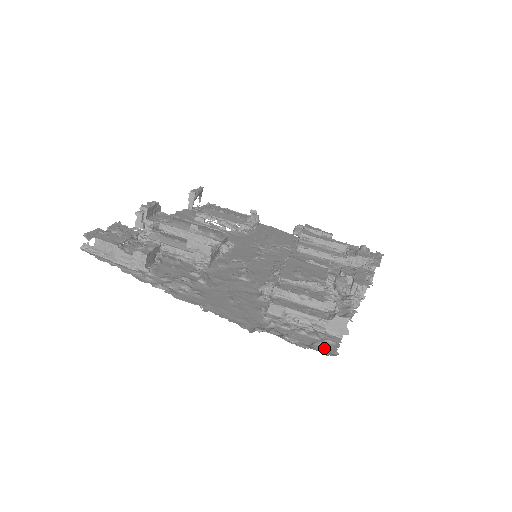
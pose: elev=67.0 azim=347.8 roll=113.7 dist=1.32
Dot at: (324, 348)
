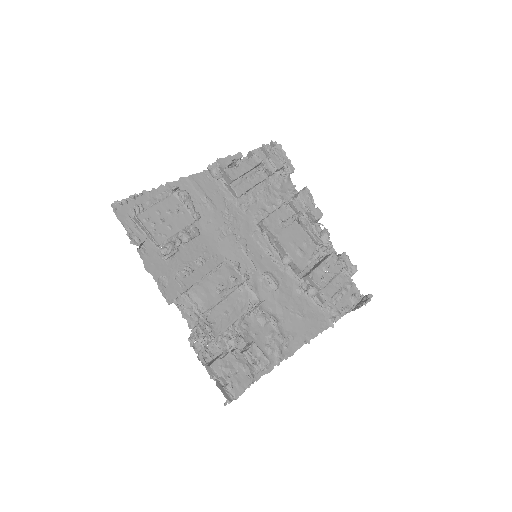
Dot at: (357, 296)
